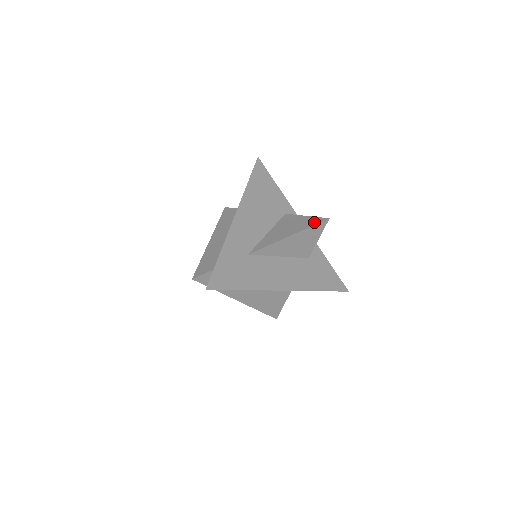
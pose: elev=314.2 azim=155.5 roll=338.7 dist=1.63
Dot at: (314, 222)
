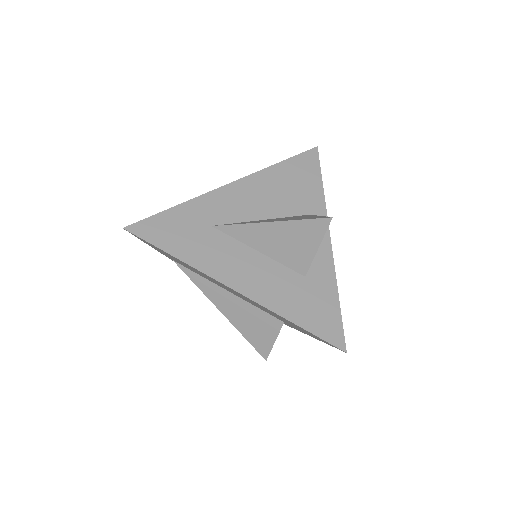
Dot at: occluded
